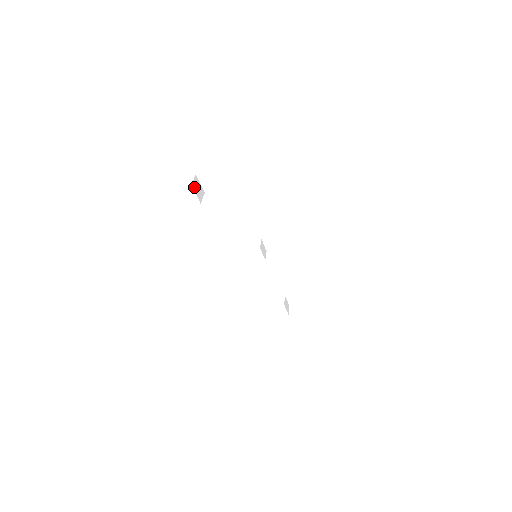
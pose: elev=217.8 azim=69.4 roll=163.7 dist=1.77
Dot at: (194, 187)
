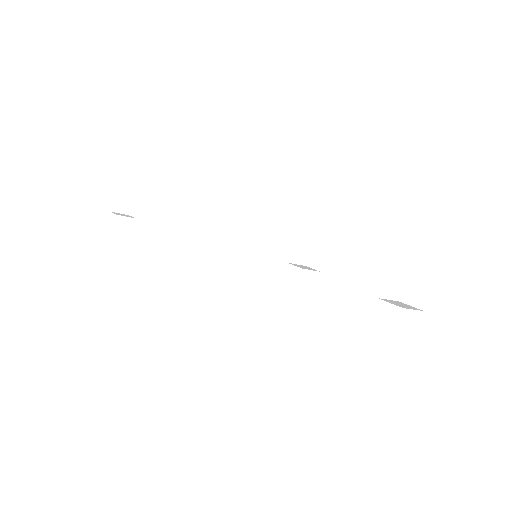
Dot at: (115, 213)
